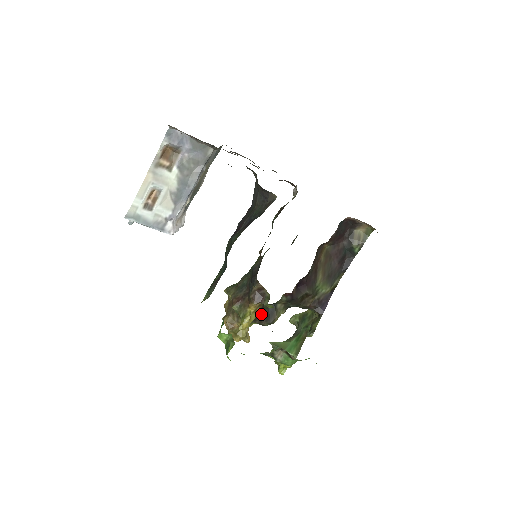
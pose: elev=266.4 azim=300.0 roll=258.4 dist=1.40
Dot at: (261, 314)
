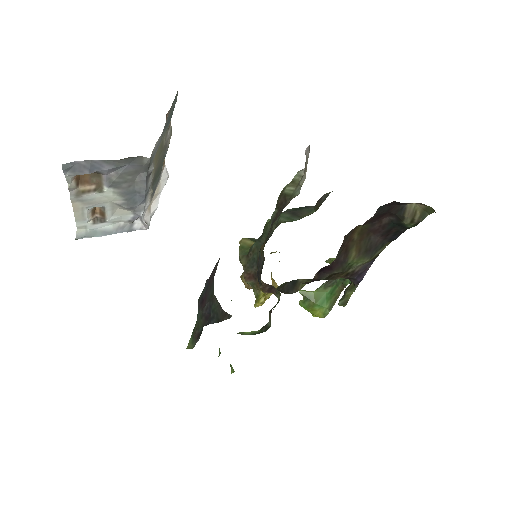
Dot at: (269, 320)
